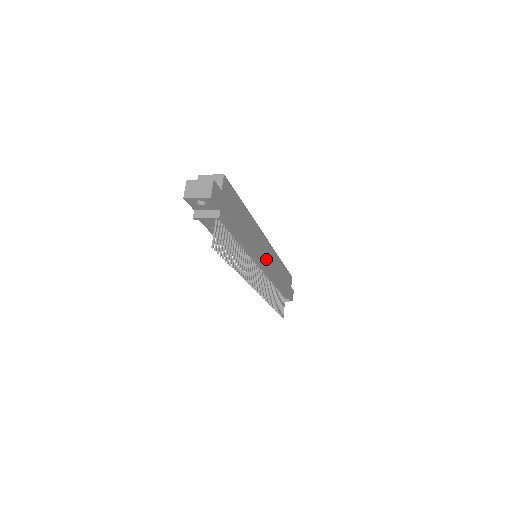
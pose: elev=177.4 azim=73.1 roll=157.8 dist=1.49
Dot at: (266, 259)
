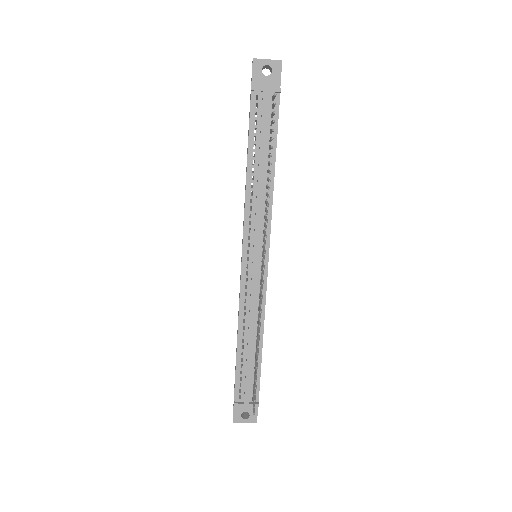
Dot at: occluded
